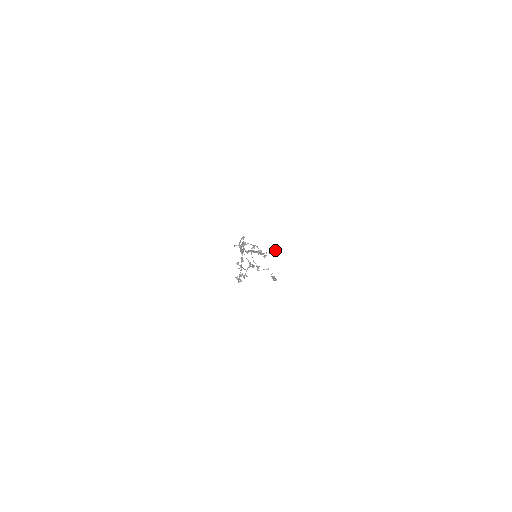
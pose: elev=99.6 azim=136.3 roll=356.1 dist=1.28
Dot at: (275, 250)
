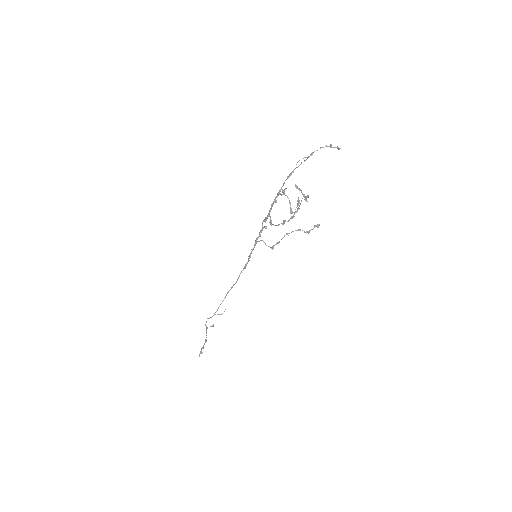
Dot at: occluded
